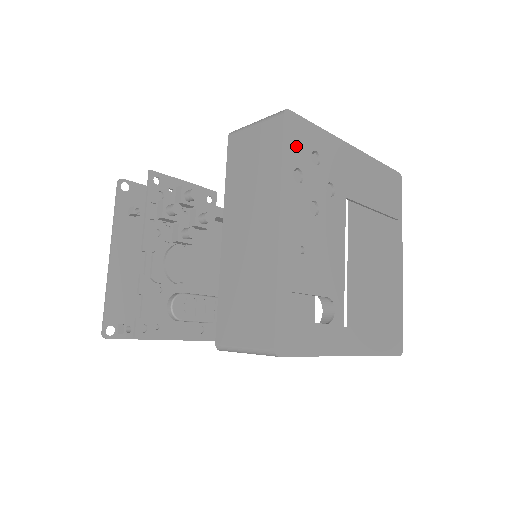
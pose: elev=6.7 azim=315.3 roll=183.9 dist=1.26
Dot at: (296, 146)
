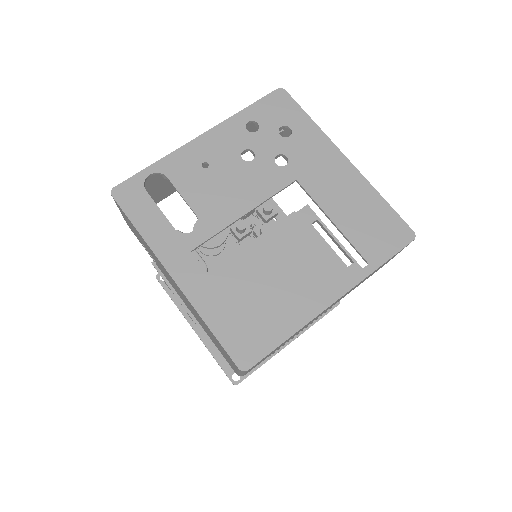
Dot at: (270, 111)
